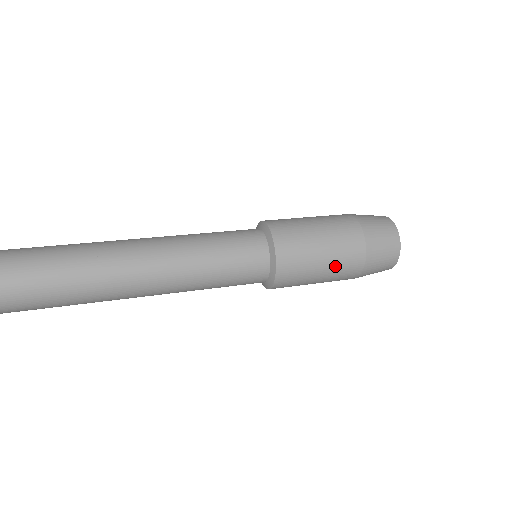
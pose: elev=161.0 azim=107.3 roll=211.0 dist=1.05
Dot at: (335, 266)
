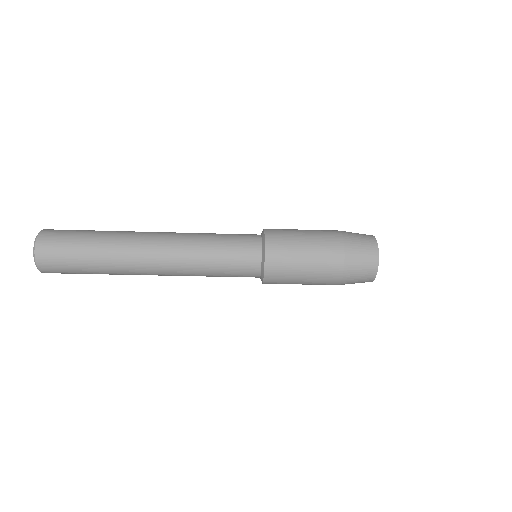
Dot at: (316, 268)
